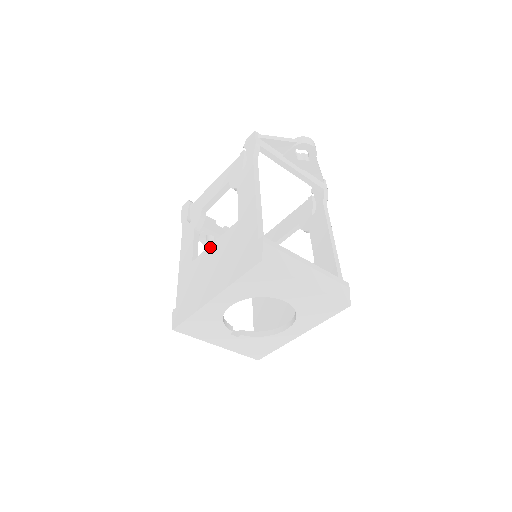
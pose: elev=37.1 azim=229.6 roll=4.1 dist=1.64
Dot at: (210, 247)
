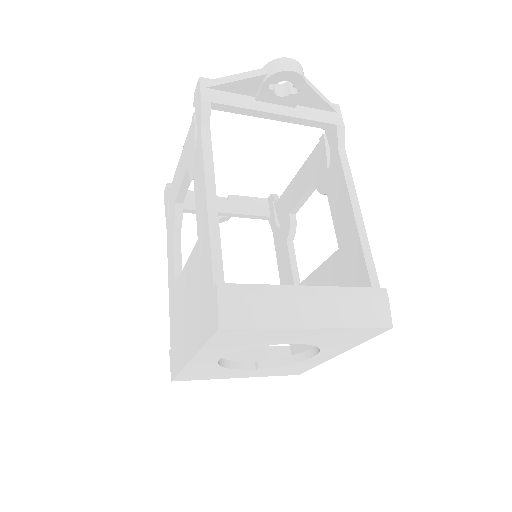
Dot at: (183, 272)
